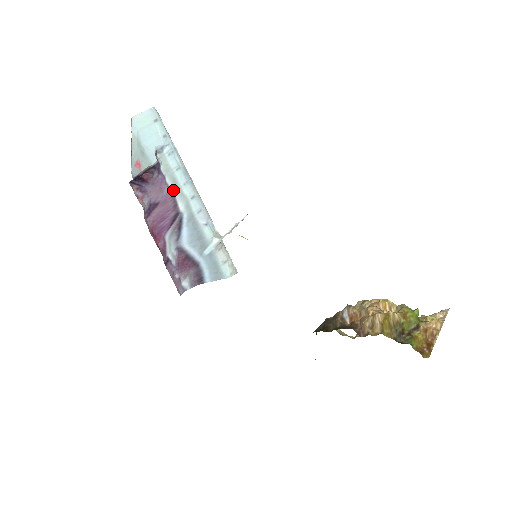
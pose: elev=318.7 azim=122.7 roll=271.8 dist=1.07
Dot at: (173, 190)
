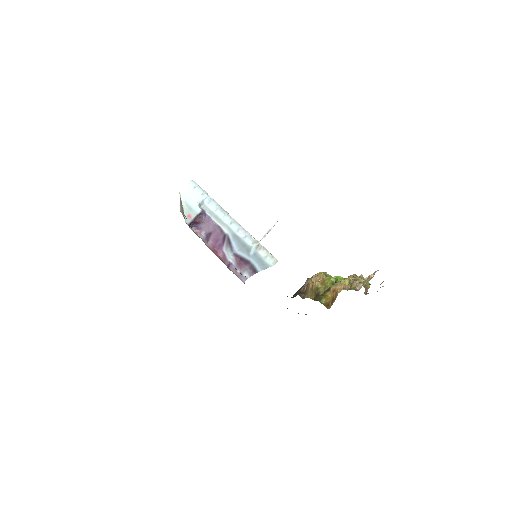
Dot at: (217, 222)
